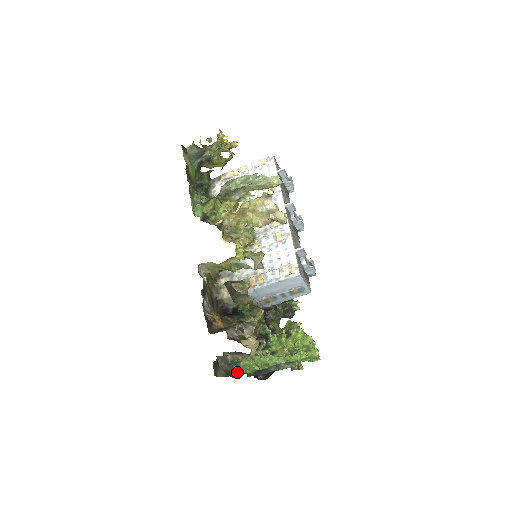
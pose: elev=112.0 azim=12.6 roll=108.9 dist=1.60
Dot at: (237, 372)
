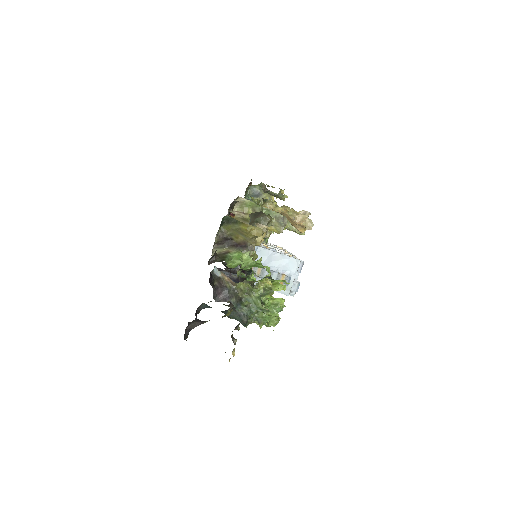
Dot at: (218, 258)
